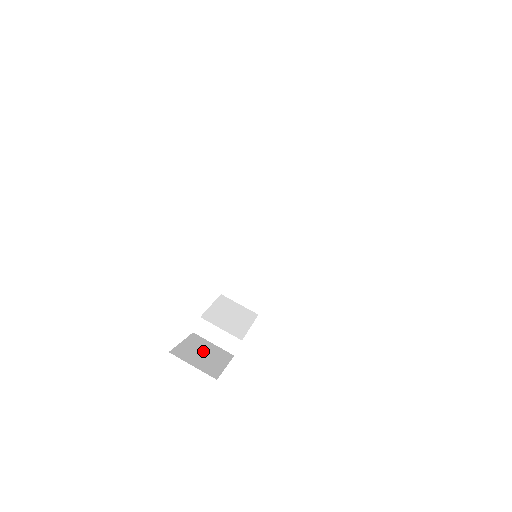
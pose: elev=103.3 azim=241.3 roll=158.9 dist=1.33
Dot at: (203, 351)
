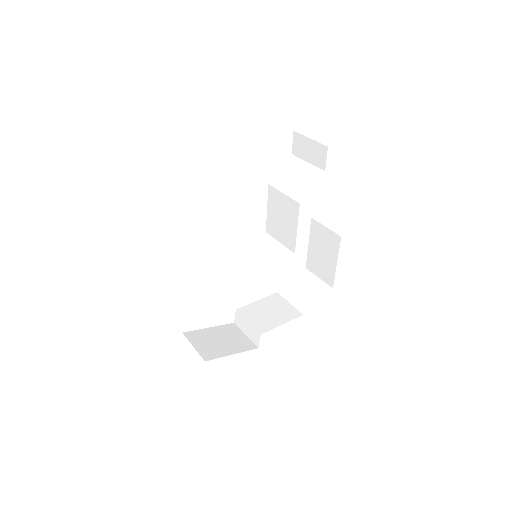
Dot at: (223, 338)
